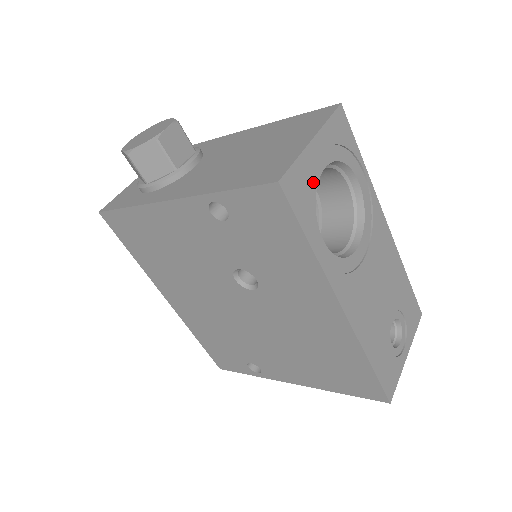
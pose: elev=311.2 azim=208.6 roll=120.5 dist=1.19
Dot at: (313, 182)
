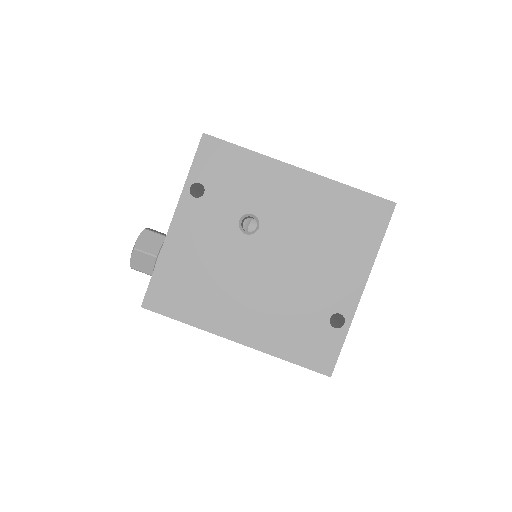
Dot at: occluded
